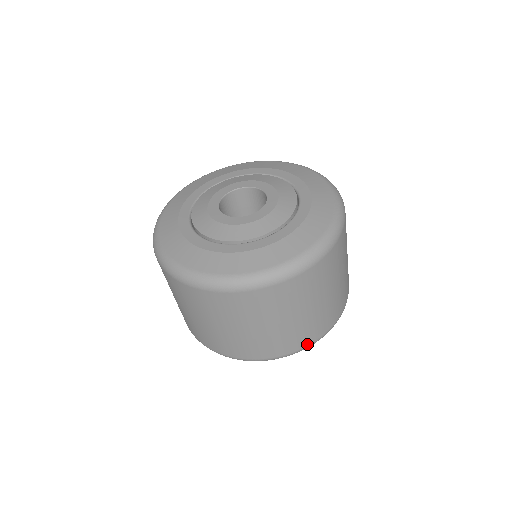
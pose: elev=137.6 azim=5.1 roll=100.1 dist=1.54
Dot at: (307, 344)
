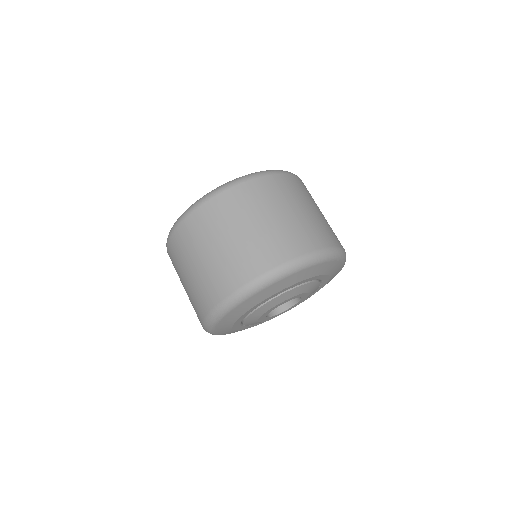
Dot at: (253, 277)
